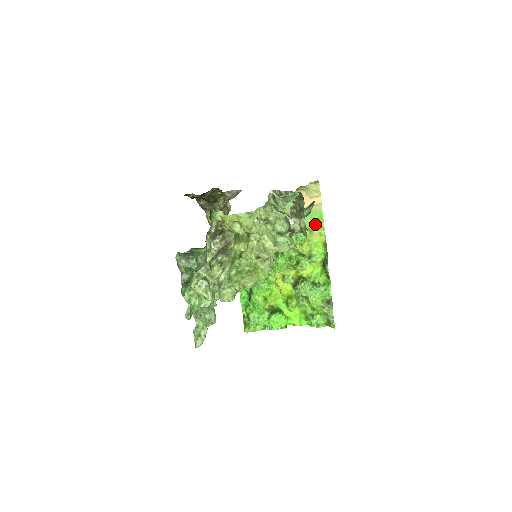
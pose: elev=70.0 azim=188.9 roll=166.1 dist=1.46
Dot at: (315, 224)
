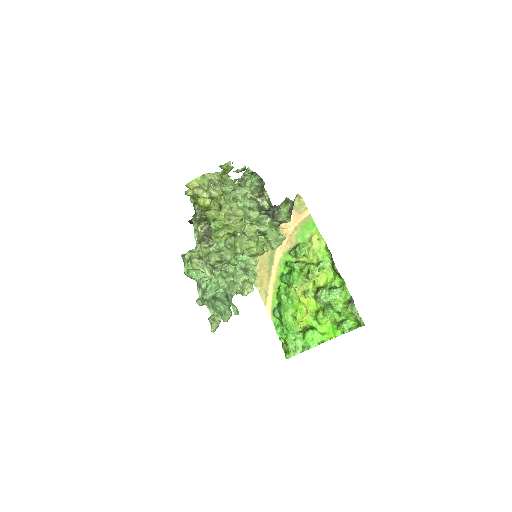
Dot at: (312, 233)
